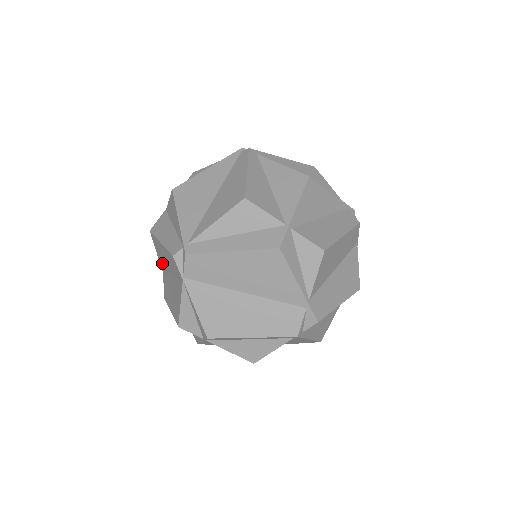
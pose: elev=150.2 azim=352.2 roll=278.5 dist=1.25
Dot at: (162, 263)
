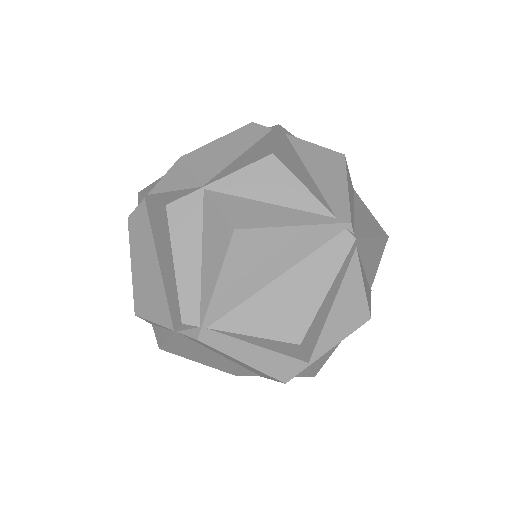
Dot at: (153, 219)
